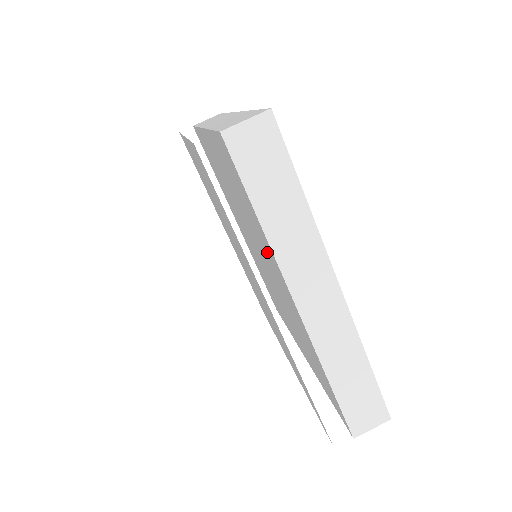
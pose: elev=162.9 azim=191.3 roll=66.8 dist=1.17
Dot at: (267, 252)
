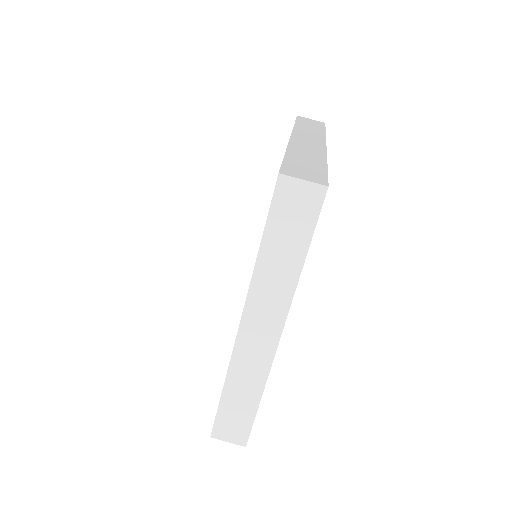
Dot at: occluded
